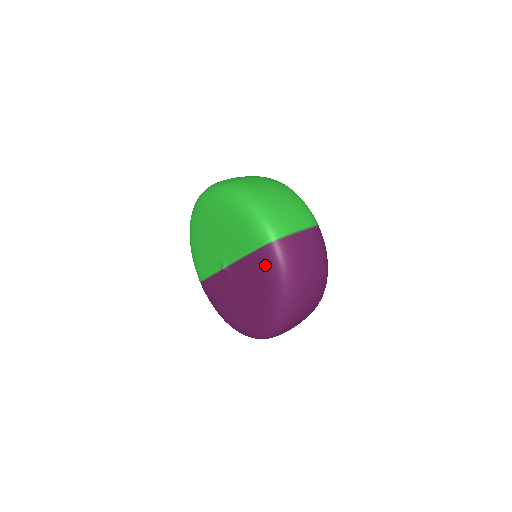
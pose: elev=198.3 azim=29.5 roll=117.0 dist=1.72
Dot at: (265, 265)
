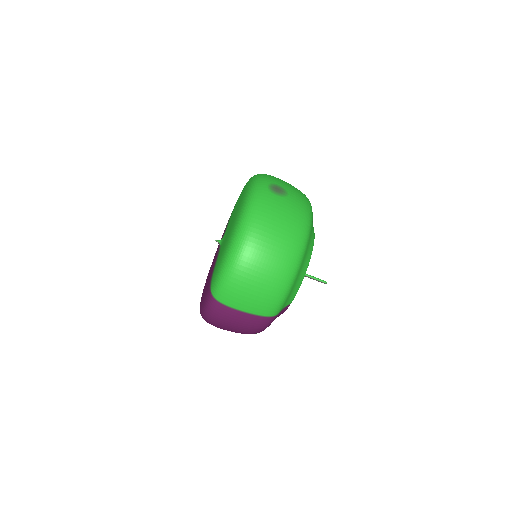
Dot at: (206, 294)
